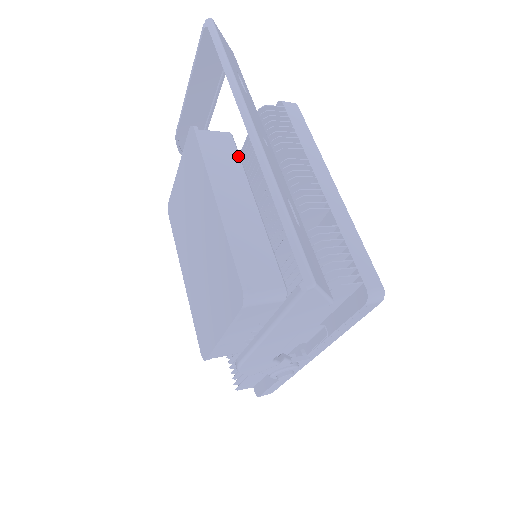
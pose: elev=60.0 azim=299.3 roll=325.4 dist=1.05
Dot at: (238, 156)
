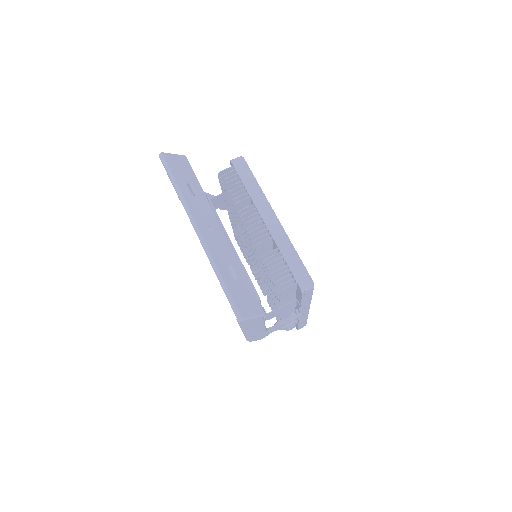
Dot at: occluded
